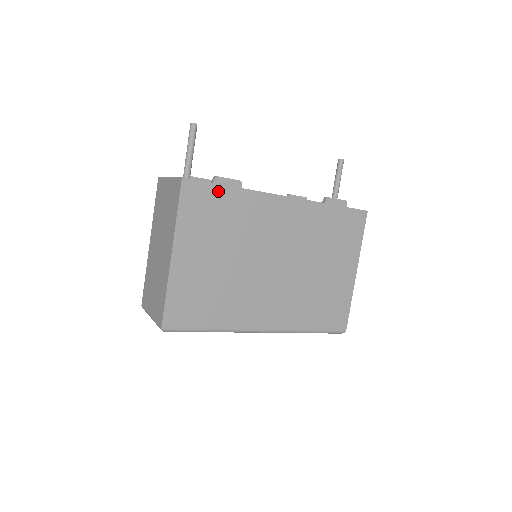
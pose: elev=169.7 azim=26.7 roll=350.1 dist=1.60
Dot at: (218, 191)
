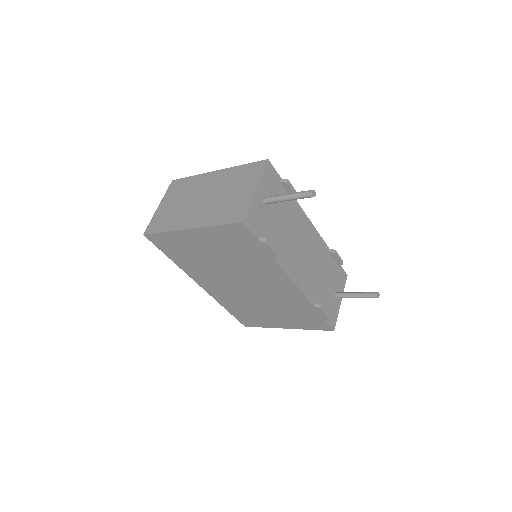
Dot at: (257, 245)
